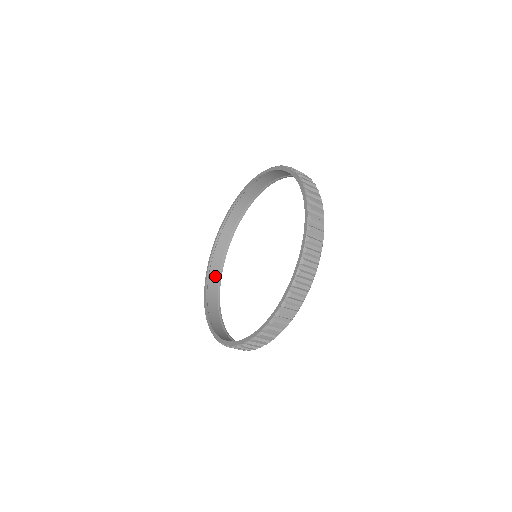
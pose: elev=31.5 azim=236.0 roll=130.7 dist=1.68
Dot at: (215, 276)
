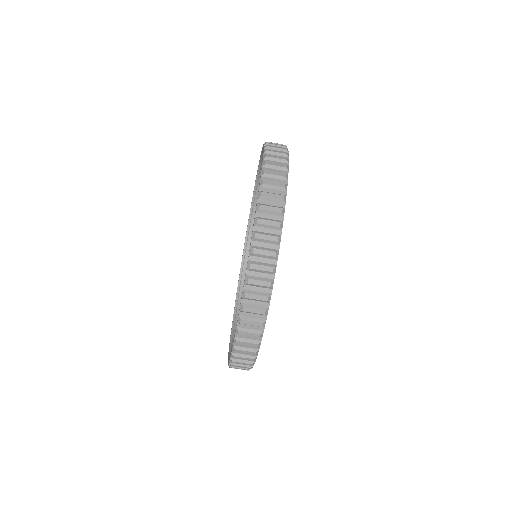
Dot at: occluded
